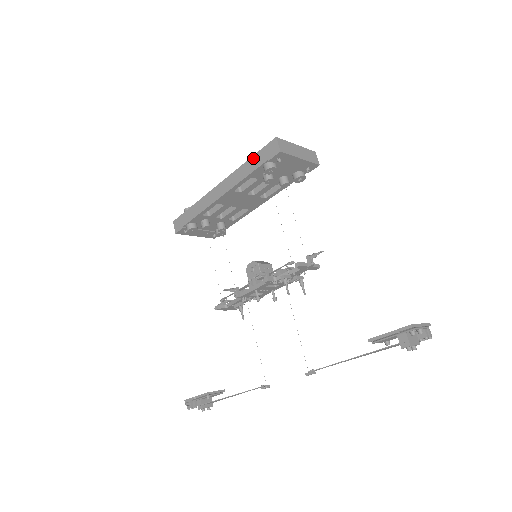
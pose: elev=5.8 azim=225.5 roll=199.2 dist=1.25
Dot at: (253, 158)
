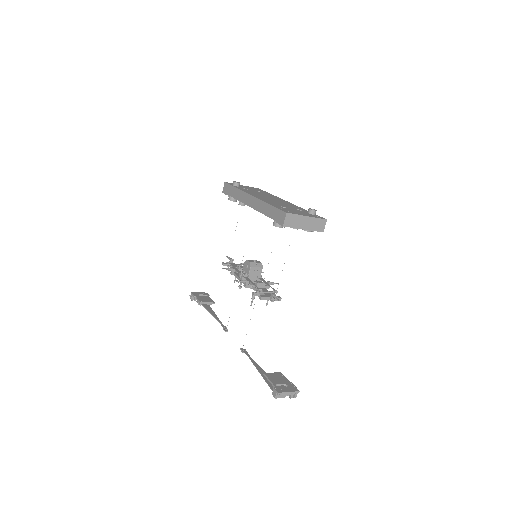
Dot at: (272, 207)
